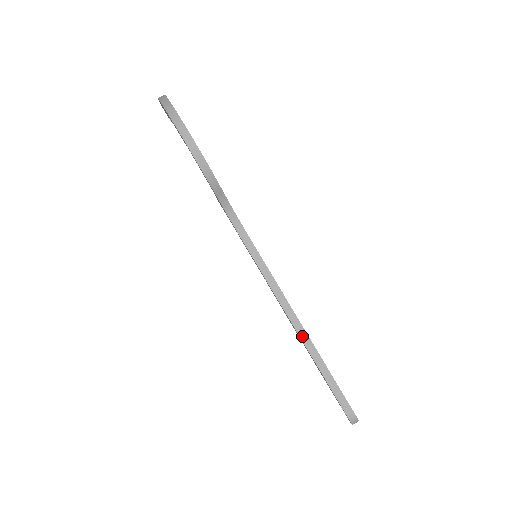
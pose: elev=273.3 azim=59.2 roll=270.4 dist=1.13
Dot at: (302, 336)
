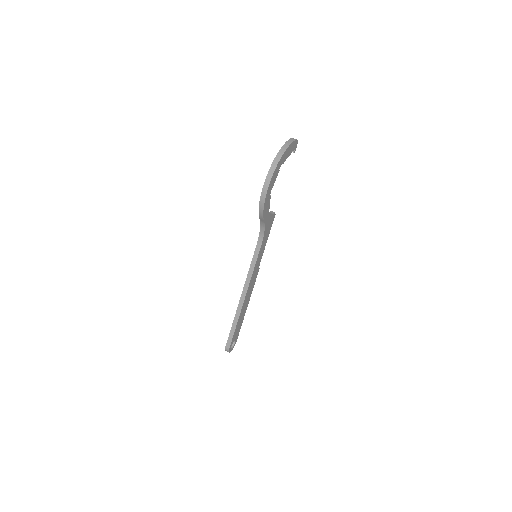
Dot at: (240, 304)
